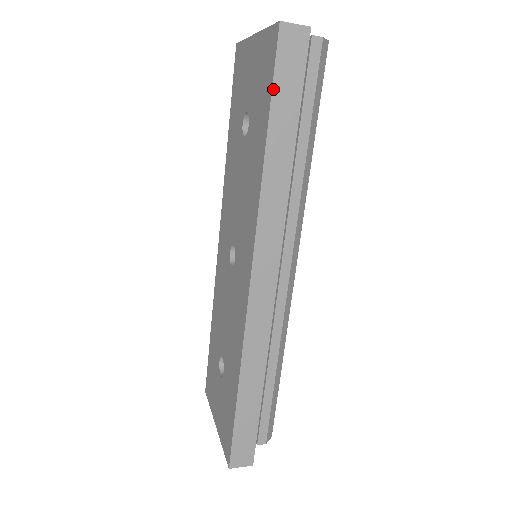
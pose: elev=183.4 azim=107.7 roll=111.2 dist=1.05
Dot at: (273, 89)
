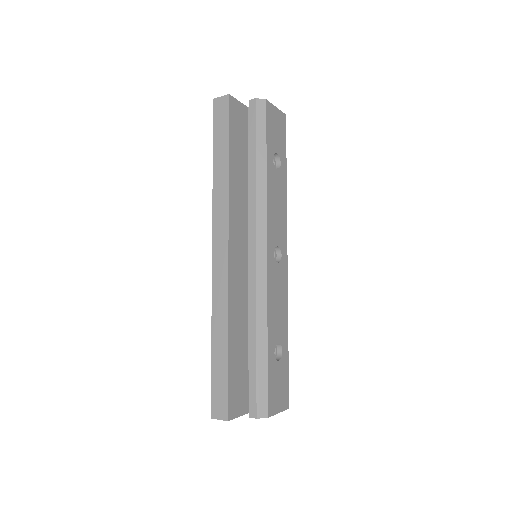
Dot at: (214, 133)
